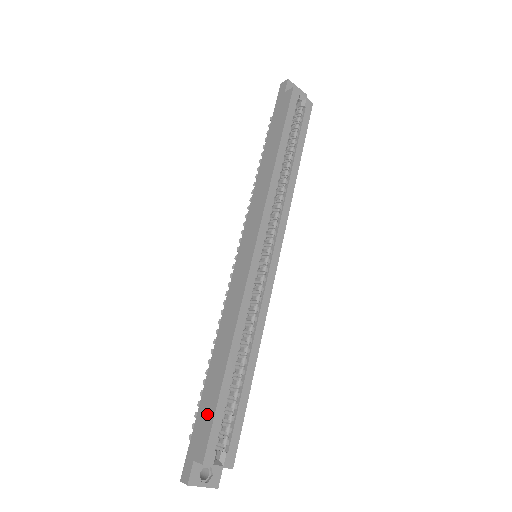
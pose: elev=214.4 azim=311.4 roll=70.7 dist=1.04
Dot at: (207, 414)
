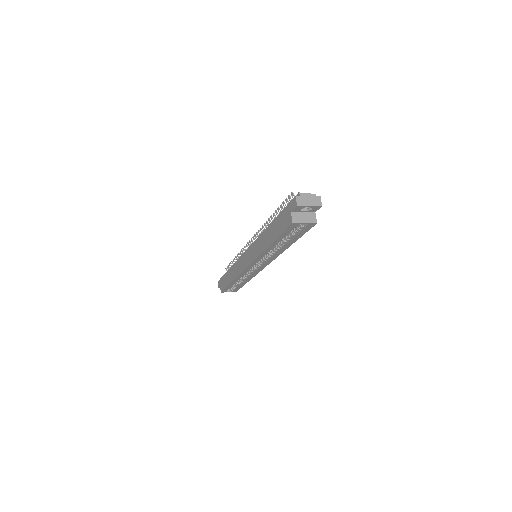
Dot at: (224, 283)
